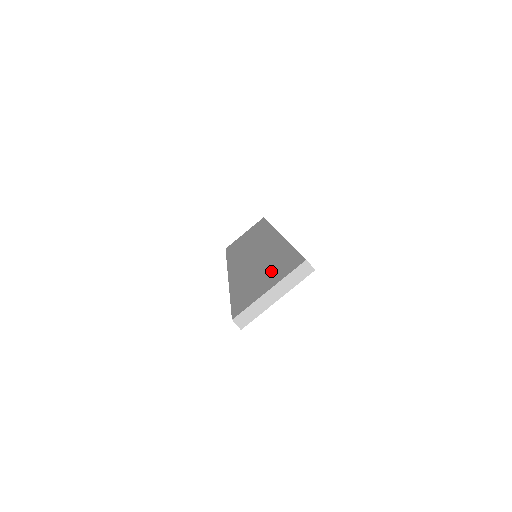
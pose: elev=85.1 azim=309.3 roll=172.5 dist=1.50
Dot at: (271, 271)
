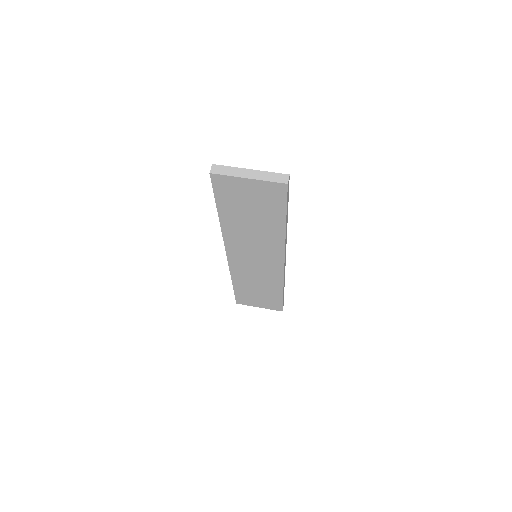
Dot at: occluded
